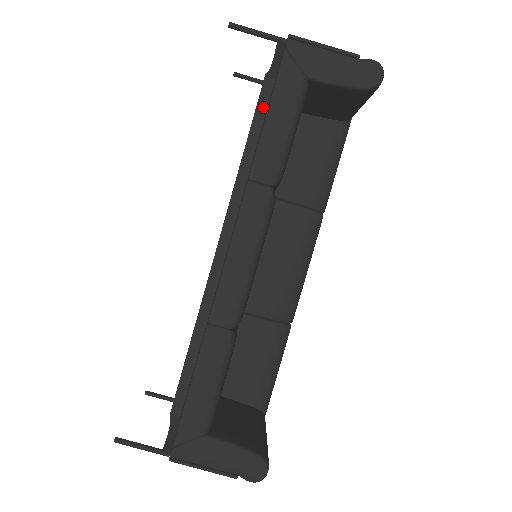
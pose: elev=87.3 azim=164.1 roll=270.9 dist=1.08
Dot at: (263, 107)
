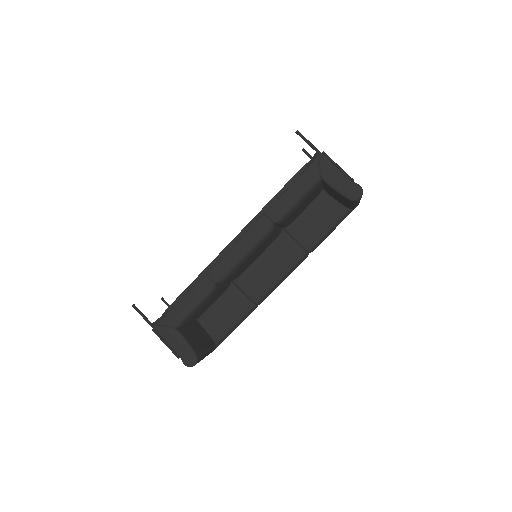
Dot at: occluded
